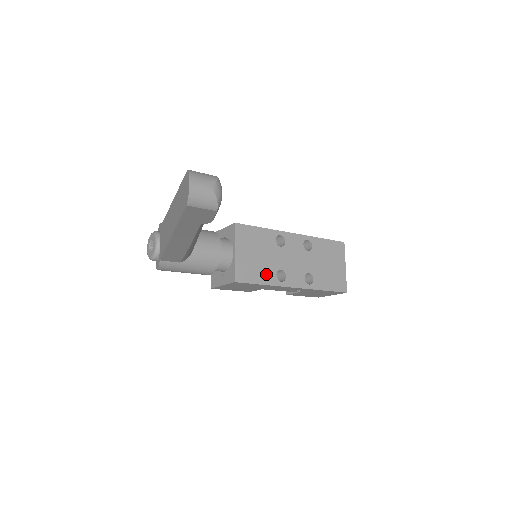
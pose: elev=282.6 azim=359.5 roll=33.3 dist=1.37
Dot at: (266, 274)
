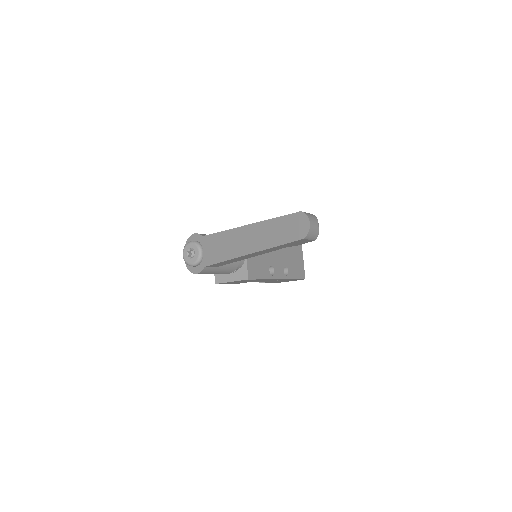
Dot at: (264, 270)
